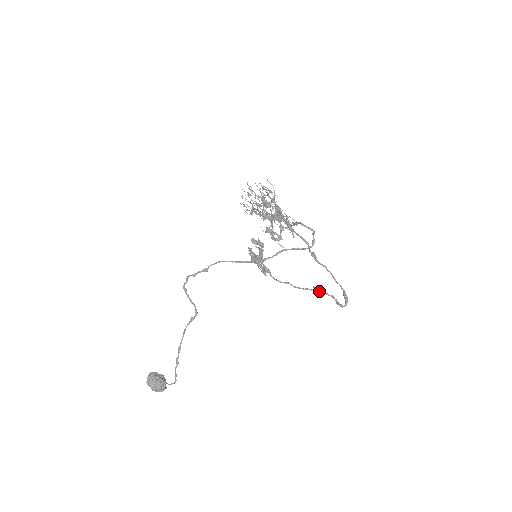
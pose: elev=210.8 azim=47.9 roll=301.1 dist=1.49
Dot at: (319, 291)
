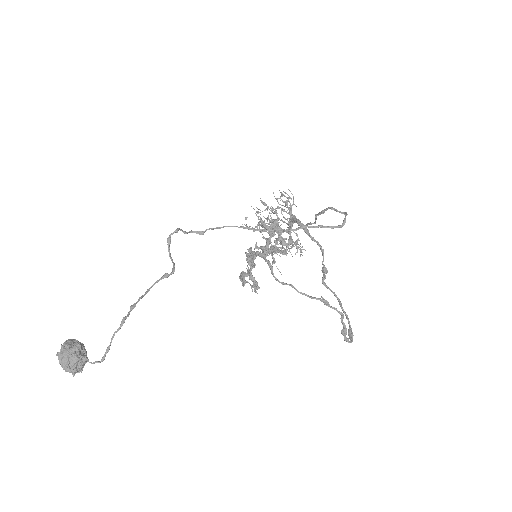
Dot at: (328, 303)
